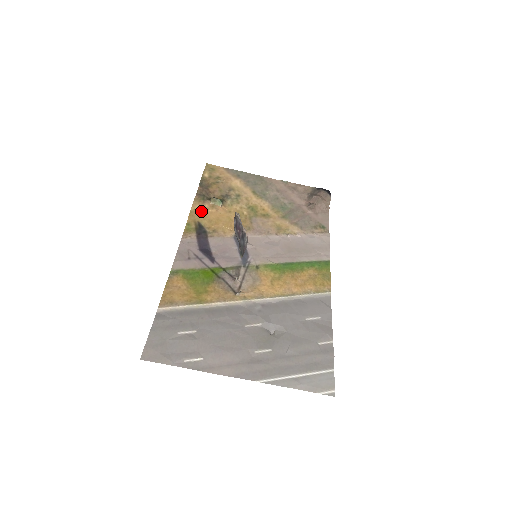
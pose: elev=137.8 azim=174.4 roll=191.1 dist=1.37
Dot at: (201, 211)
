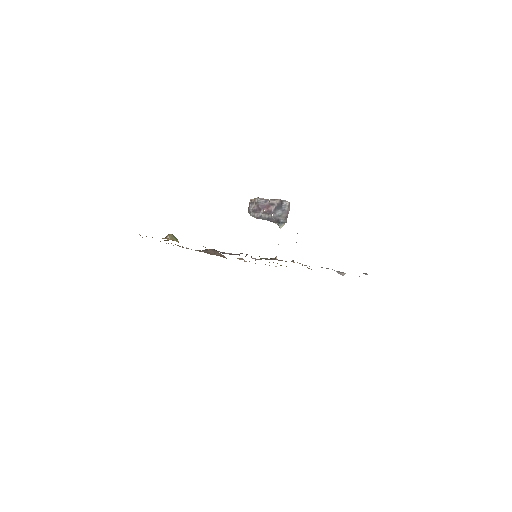
Dot at: occluded
